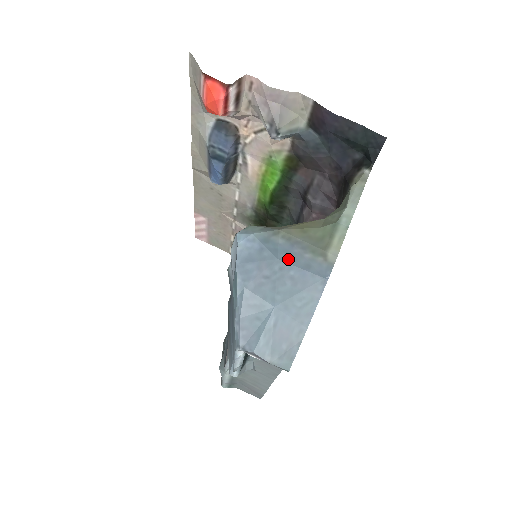
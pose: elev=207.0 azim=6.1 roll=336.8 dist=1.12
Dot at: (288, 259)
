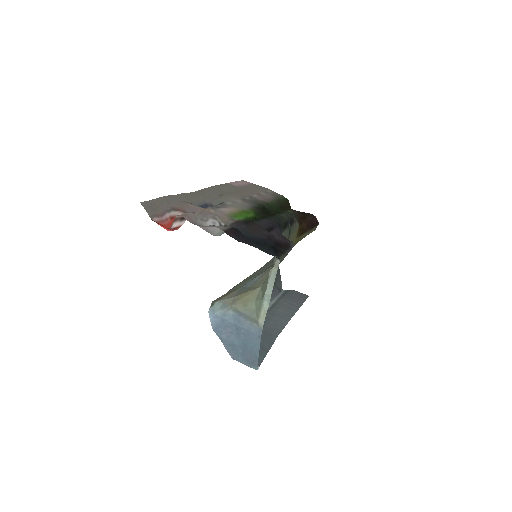
Dot at: (239, 324)
